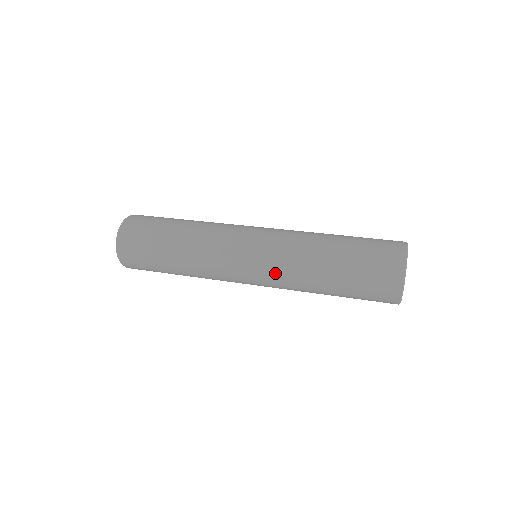
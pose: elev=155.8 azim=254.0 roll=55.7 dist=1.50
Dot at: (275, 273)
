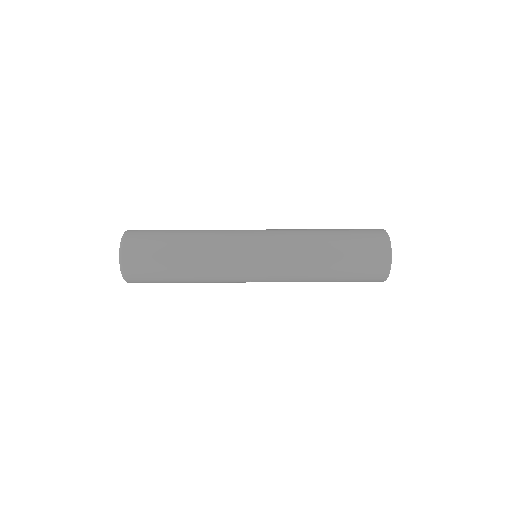
Dot at: (281, 279)
